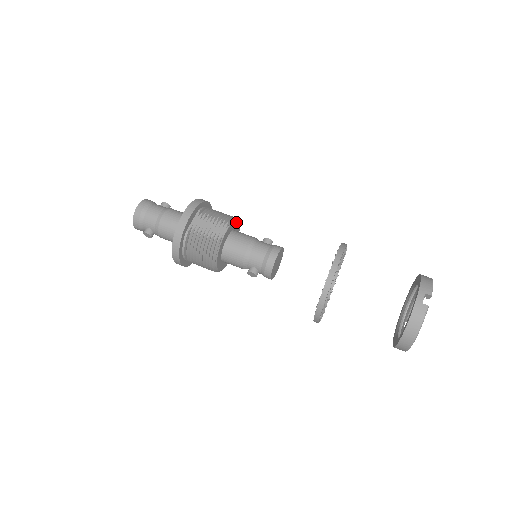
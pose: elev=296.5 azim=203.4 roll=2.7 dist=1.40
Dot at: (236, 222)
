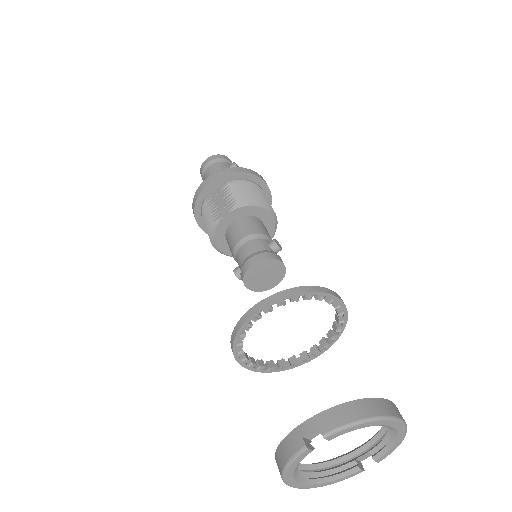
Dot at: (257, 207)
